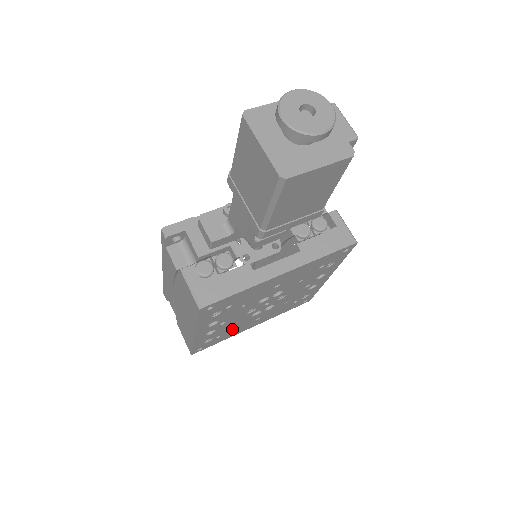
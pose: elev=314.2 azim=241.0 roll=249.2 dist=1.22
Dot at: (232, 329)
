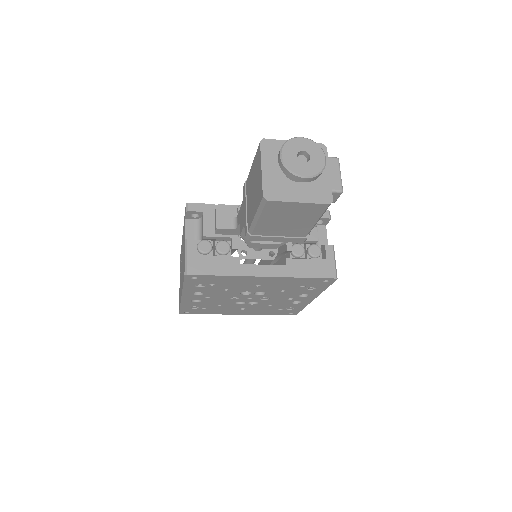
Dot at: (218, 307)
